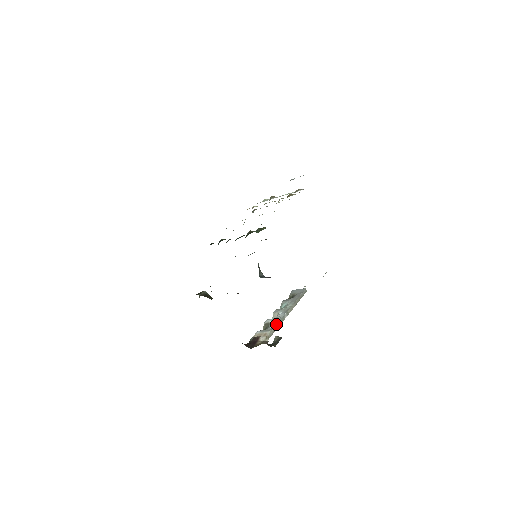
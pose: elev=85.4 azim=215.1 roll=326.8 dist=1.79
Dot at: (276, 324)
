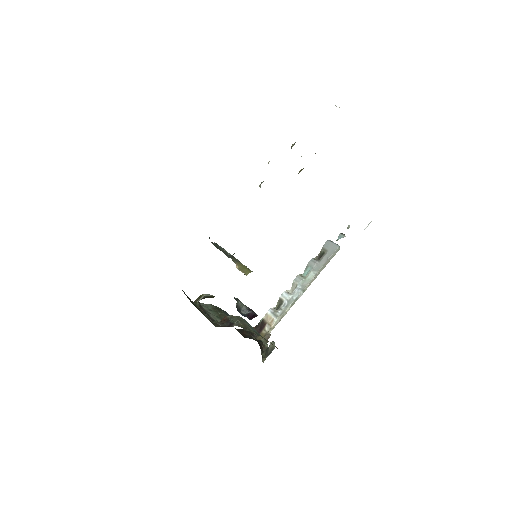
Dot at: (286, 309)
